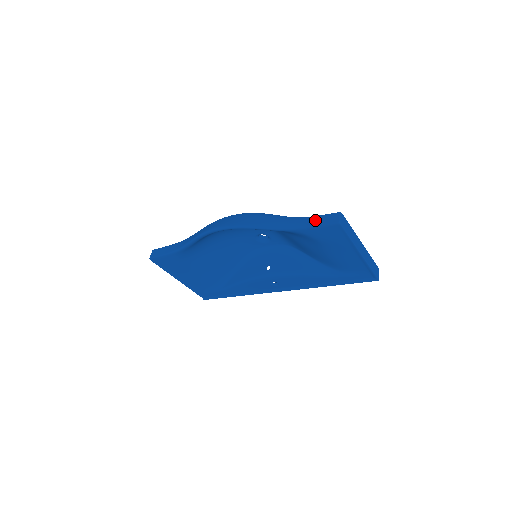
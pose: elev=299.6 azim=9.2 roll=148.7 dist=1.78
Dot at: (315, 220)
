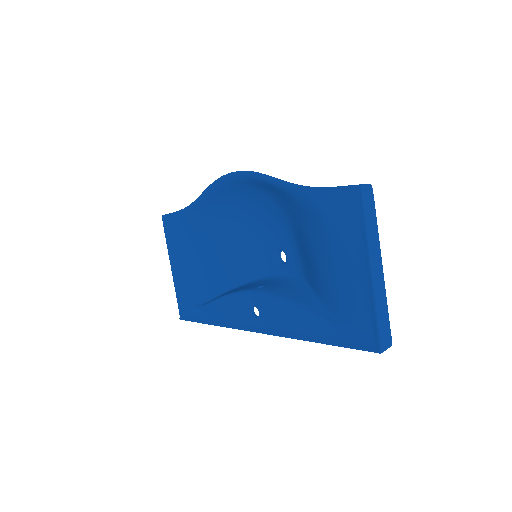
Dot at: occluded
